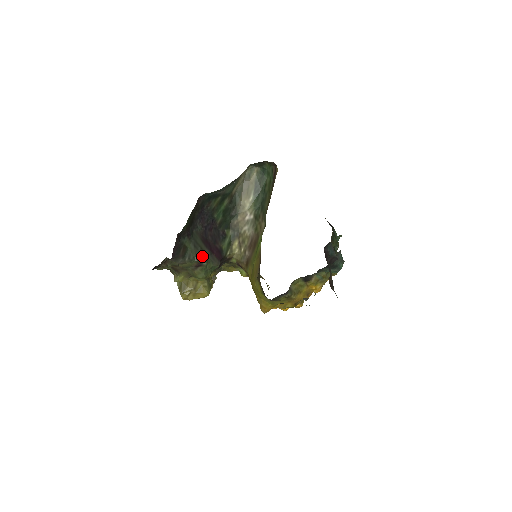
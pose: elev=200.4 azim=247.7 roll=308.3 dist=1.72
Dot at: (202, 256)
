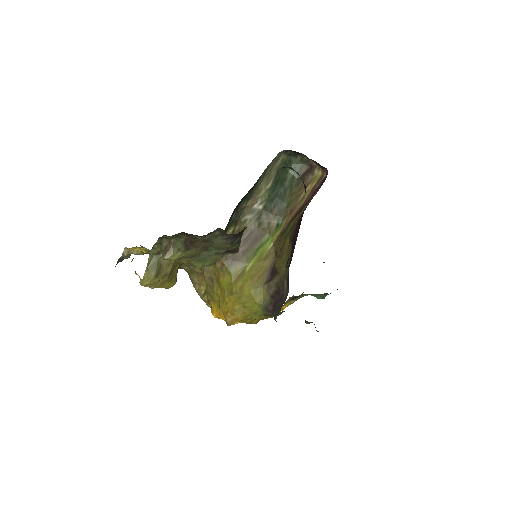
Dot at: occluded
